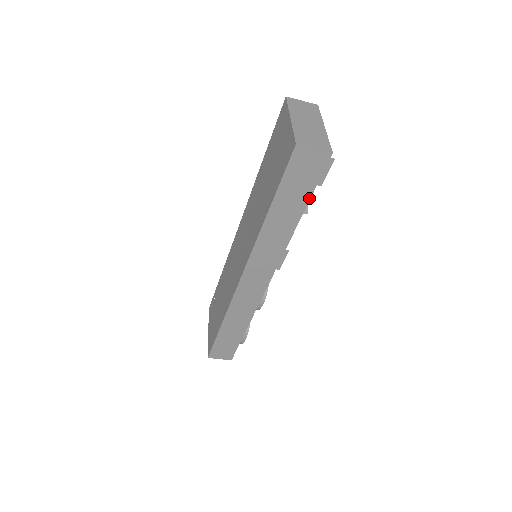
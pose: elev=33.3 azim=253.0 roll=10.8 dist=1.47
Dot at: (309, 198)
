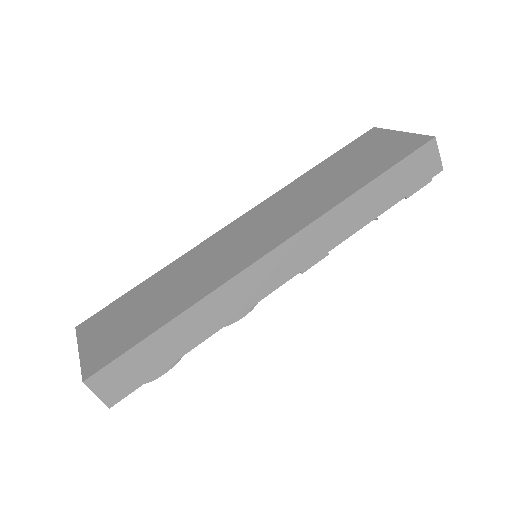
Dot at: (399, 199)
